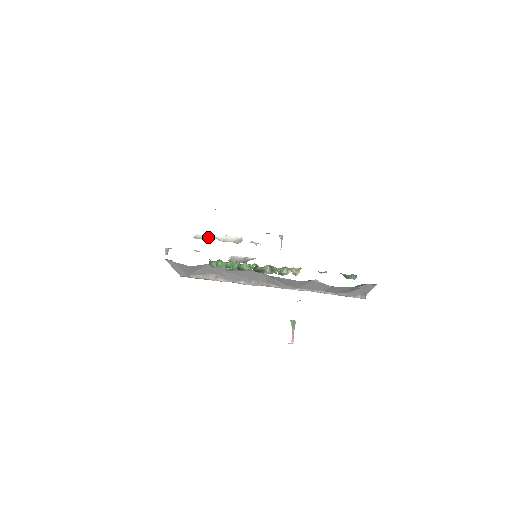
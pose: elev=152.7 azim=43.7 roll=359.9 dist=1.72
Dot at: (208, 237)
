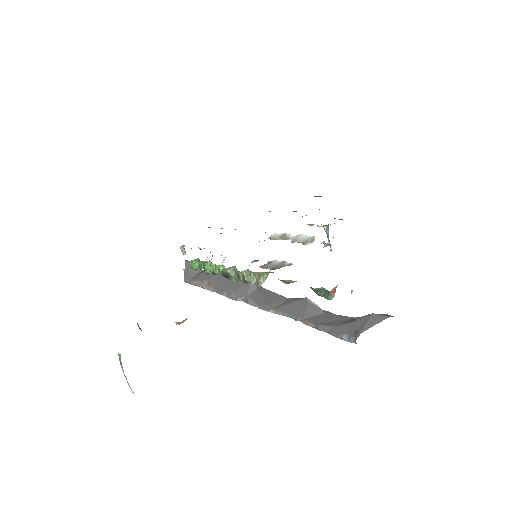
Dot at: (282, 237)
